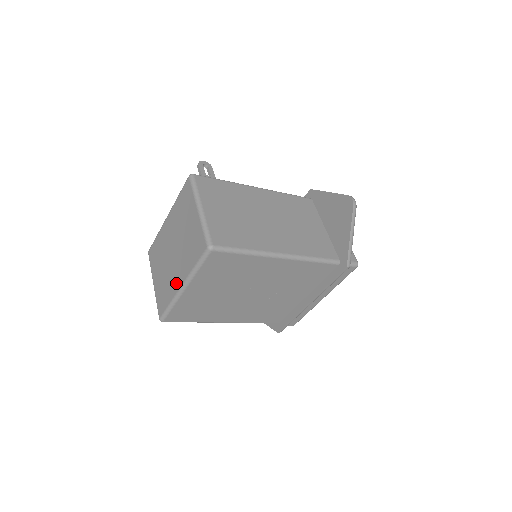
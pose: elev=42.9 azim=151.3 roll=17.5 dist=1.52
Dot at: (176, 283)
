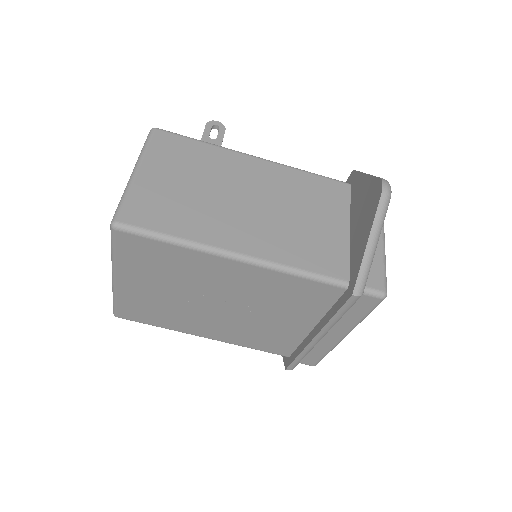
Dot at: occluded
